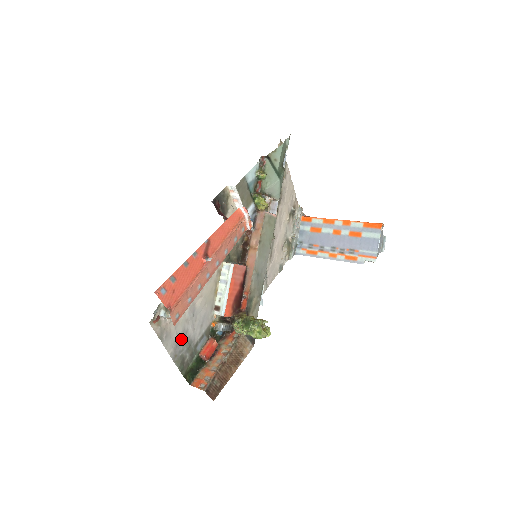
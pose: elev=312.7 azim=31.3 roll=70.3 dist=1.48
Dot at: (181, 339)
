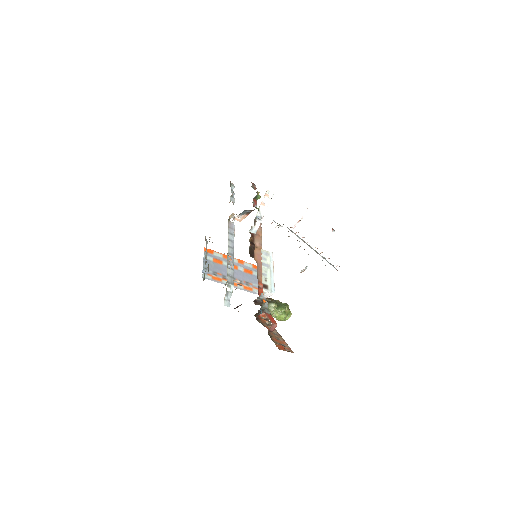
Dot at: occluded
